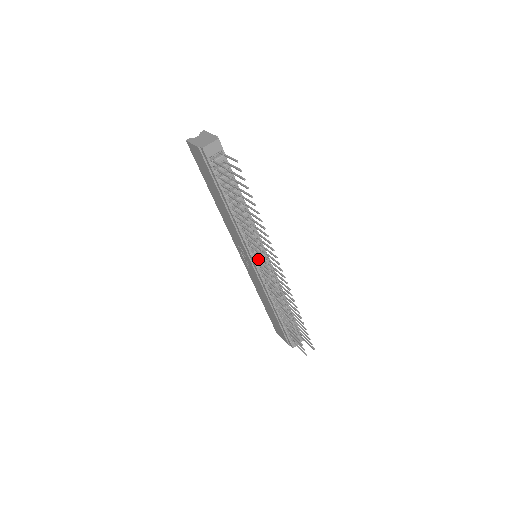
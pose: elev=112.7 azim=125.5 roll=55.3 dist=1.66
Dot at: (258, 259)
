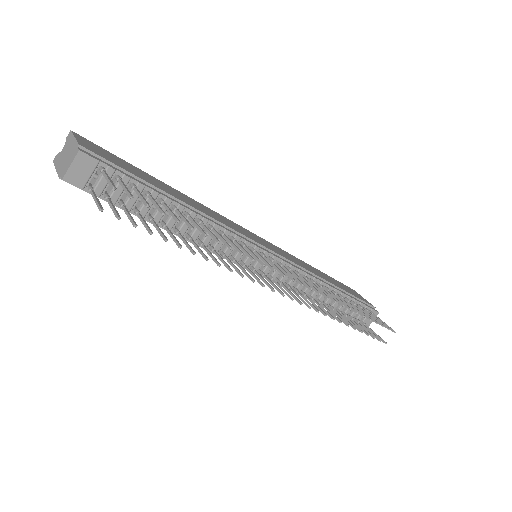
Dot at: (257, 266)
